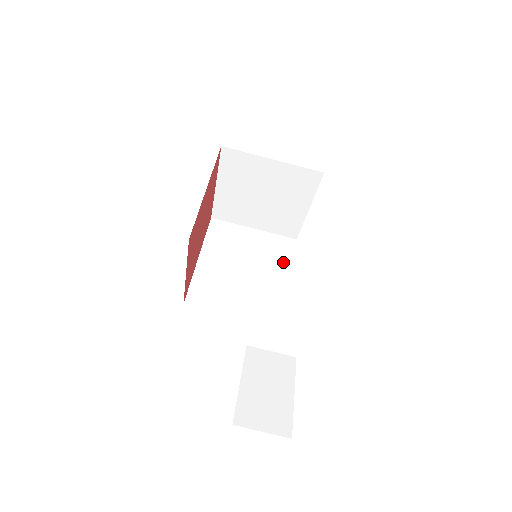
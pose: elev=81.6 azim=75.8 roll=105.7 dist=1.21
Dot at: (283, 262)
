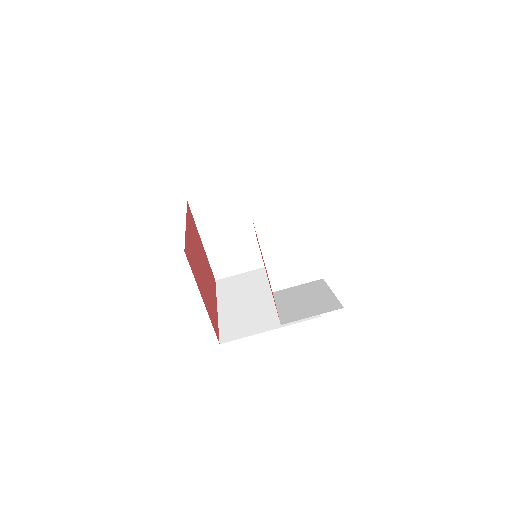
Dot at: occluded
